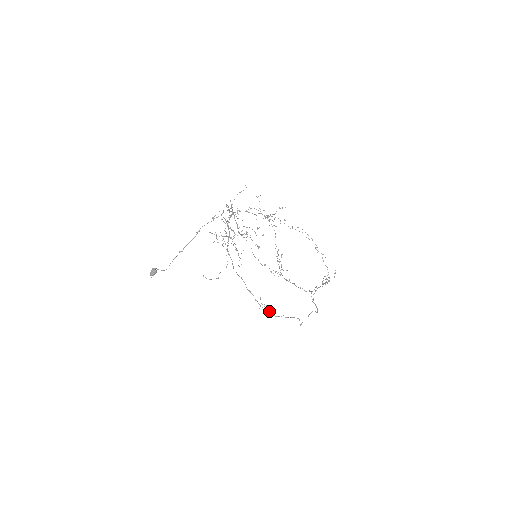
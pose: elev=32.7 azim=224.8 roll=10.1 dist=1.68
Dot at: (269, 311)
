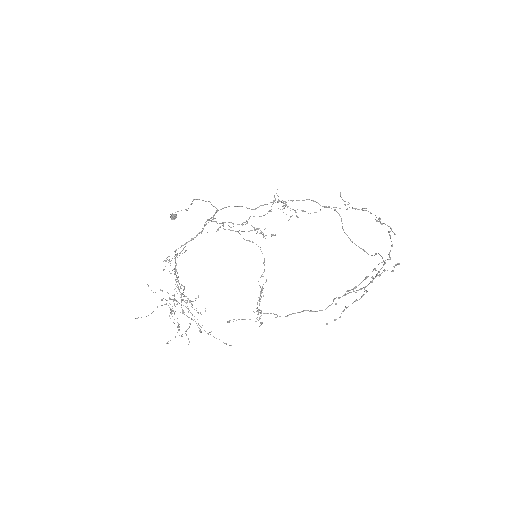
Dot at: occluded
